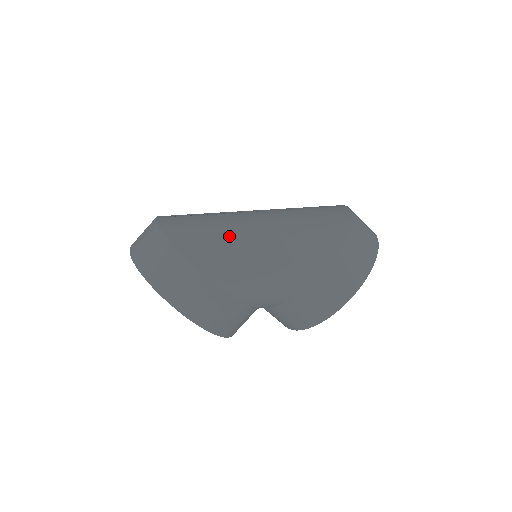
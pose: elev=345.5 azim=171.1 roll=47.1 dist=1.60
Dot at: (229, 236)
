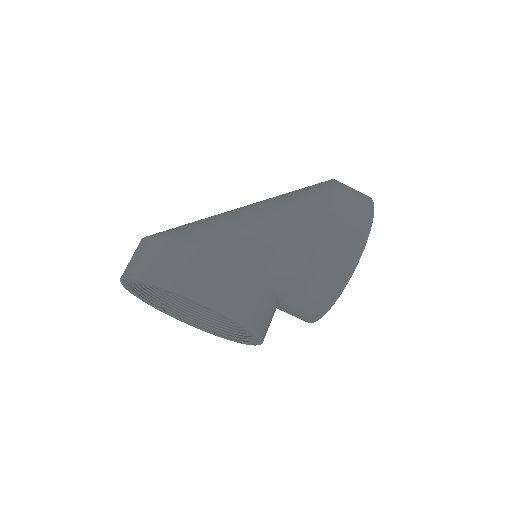
Dot at: (220, 217)
